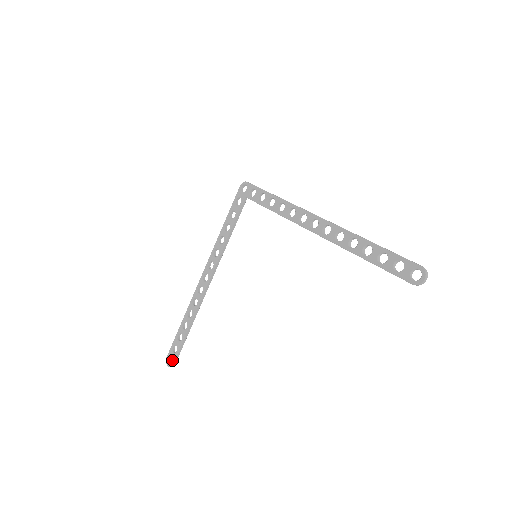
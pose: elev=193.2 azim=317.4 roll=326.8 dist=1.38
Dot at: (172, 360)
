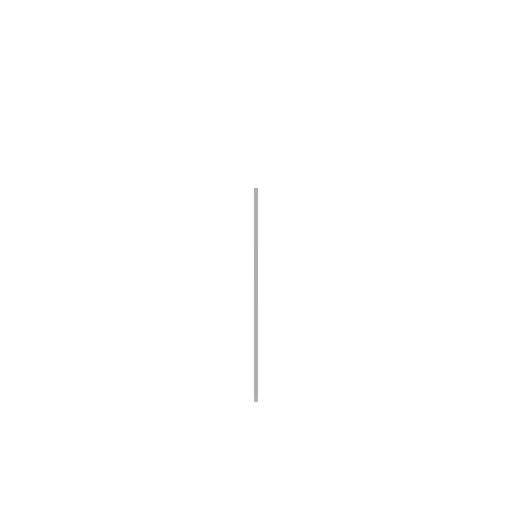
Dot at: occluded
